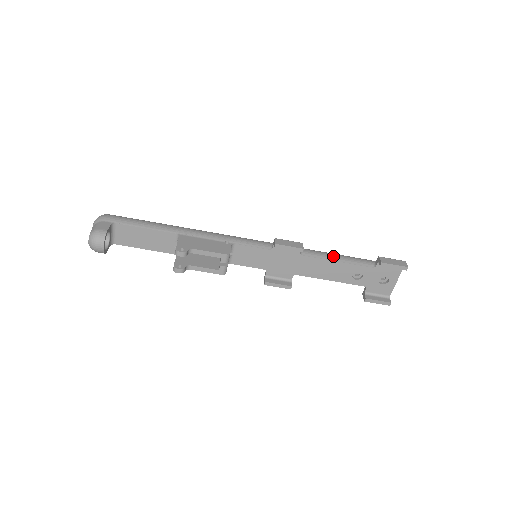
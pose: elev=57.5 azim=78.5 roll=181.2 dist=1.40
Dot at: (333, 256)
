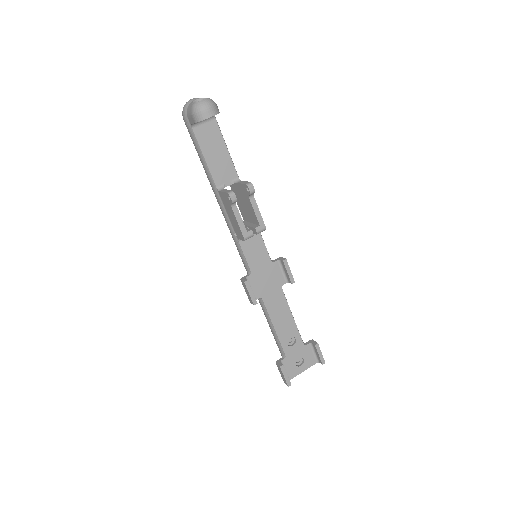
Dot at: occluded
